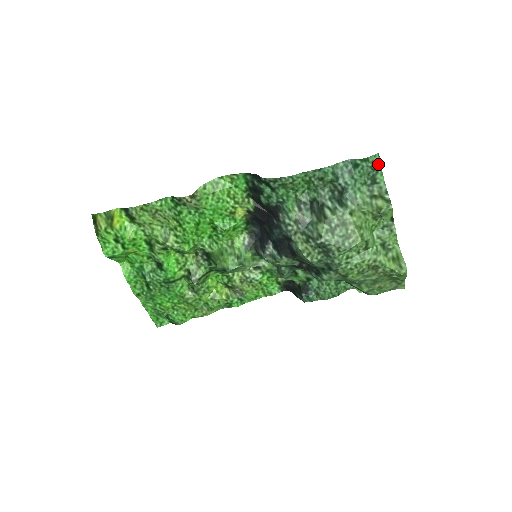
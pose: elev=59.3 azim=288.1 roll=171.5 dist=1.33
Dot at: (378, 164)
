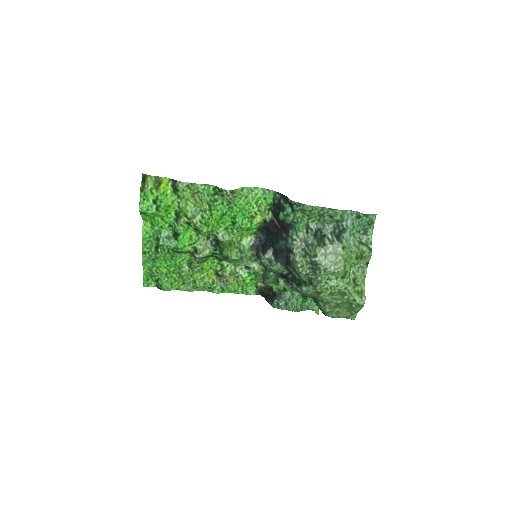
Dot at: (373, 222)
